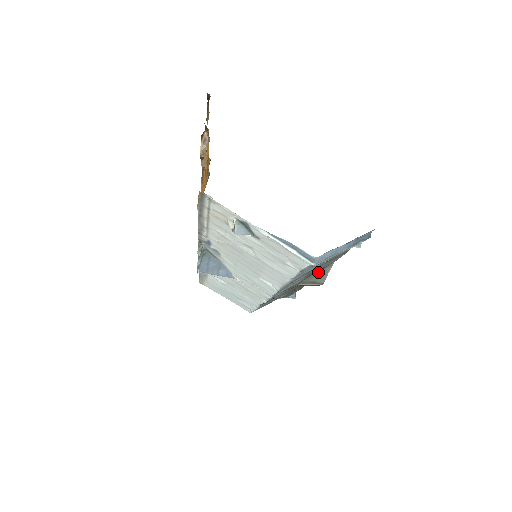
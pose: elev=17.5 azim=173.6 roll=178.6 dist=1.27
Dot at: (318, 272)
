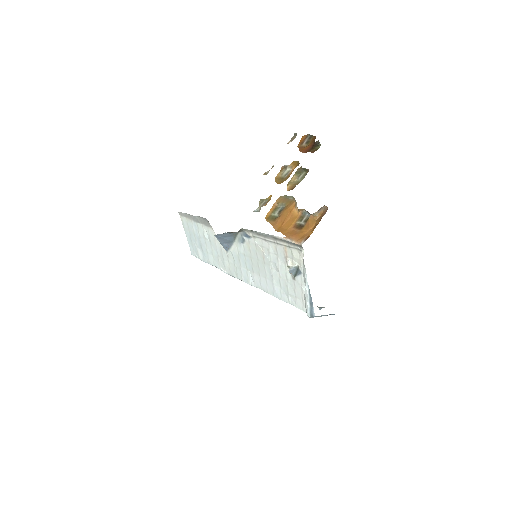
Dot at: occluded
